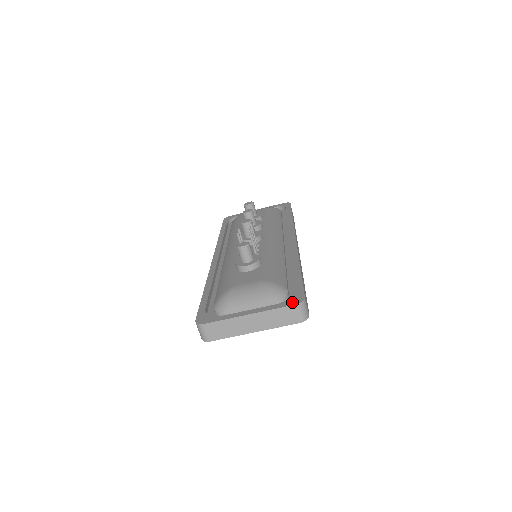
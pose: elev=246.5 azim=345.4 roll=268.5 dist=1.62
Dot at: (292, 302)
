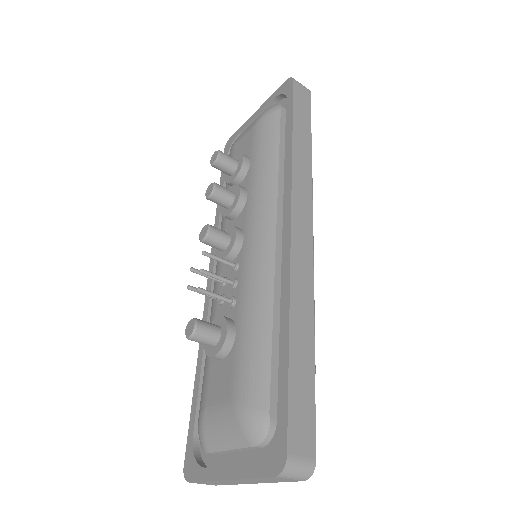
Dot at: (270, 467)
